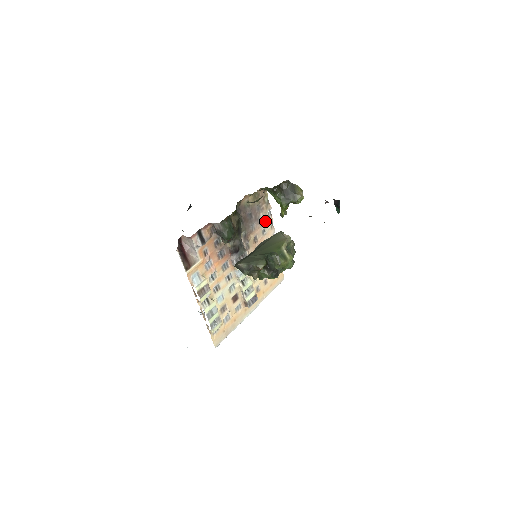
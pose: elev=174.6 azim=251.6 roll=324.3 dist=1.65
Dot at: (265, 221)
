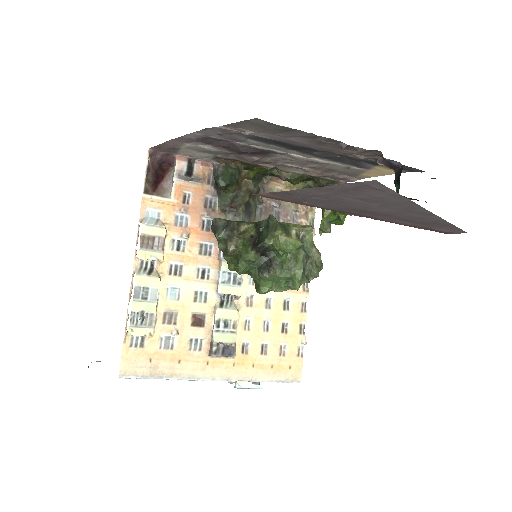
Dot at: occluded
